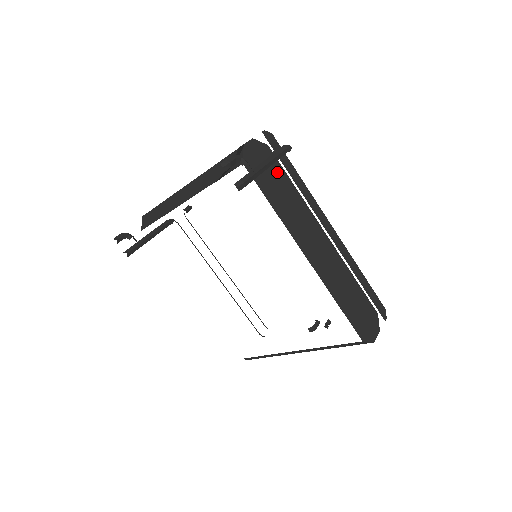
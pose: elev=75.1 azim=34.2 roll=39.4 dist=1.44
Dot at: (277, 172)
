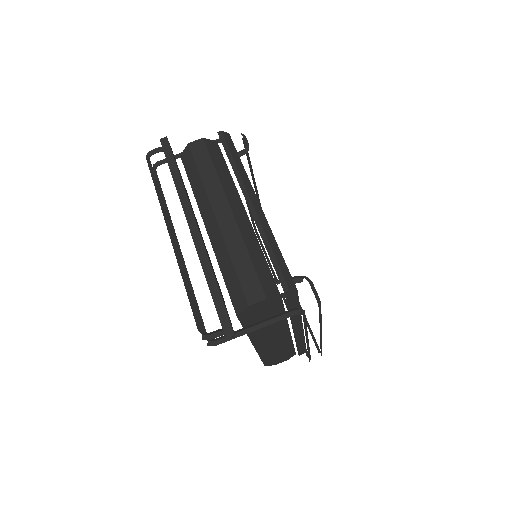
Dot at: (274, 312)
